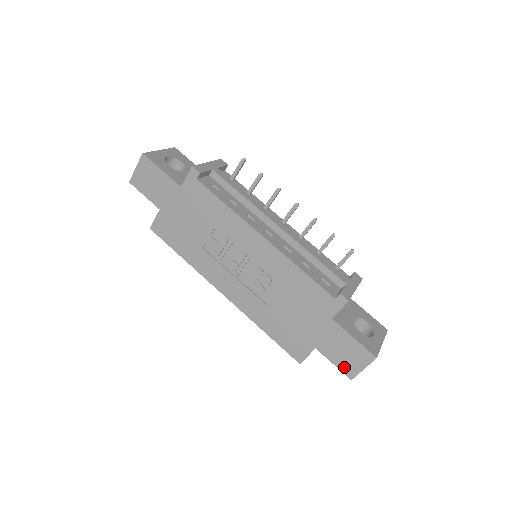
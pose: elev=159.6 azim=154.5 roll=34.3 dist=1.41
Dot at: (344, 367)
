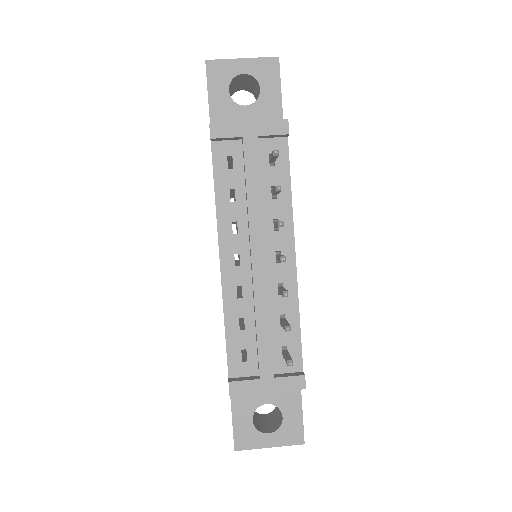
Dot at: occluded
